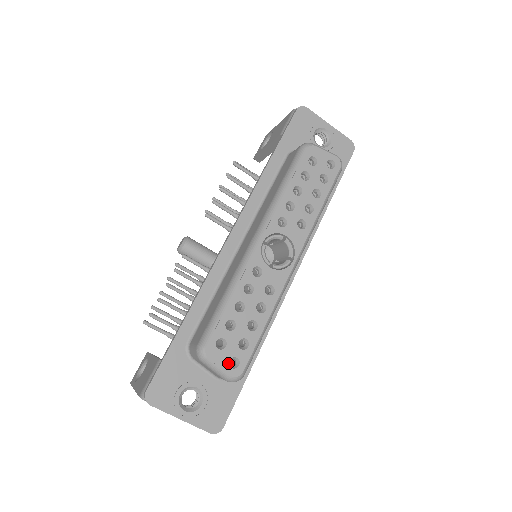
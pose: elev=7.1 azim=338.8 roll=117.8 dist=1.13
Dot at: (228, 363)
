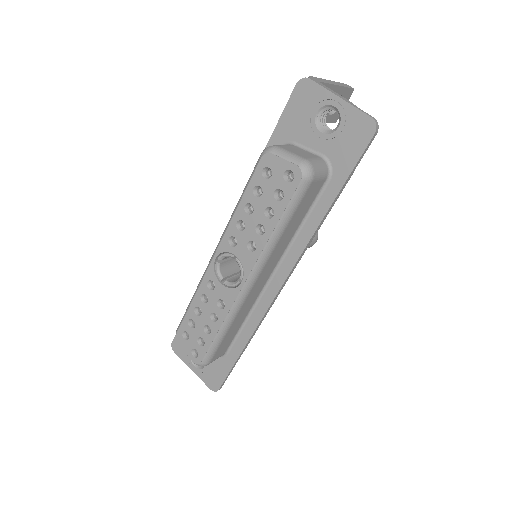
Dot at: (191, 351)
